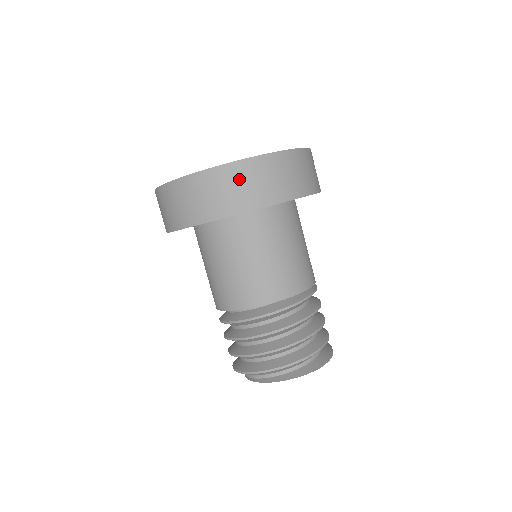
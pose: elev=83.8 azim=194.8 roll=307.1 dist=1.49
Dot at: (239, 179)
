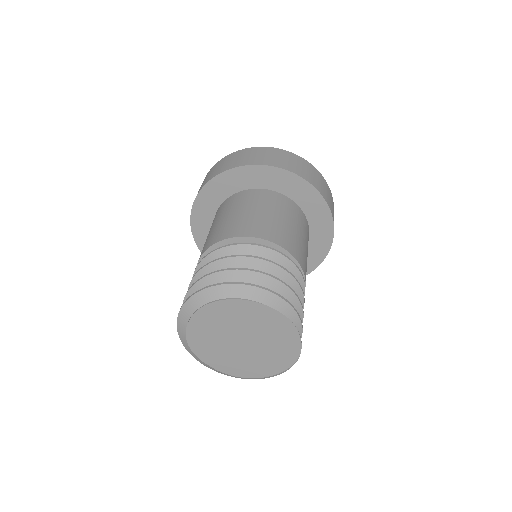
Dot at: (290, 158)
